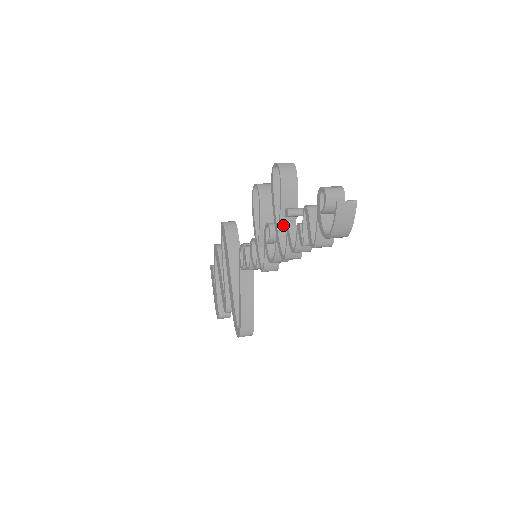
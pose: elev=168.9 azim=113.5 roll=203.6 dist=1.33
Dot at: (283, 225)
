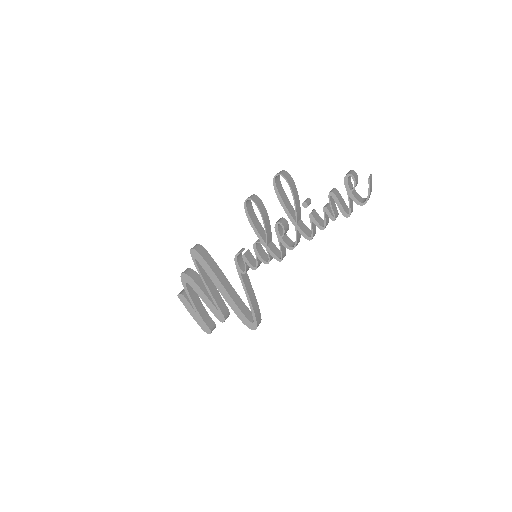
Dot at: (298, 217)
